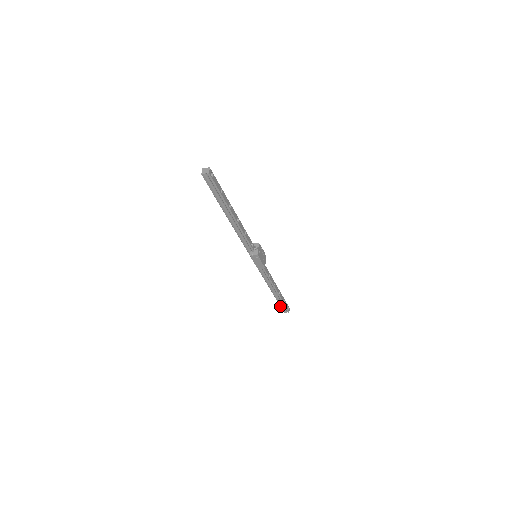
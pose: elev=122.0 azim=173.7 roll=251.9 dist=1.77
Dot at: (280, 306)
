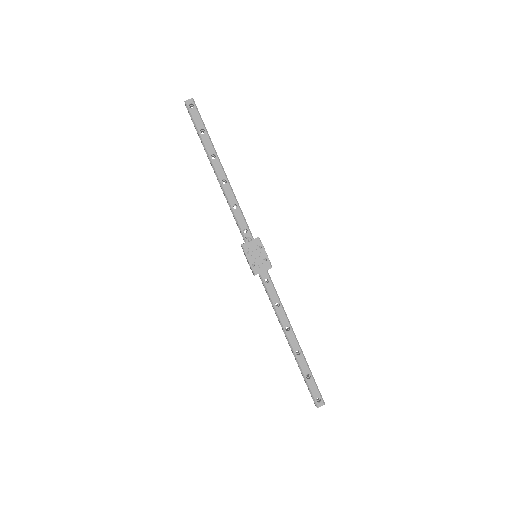
Dot at: occluded
